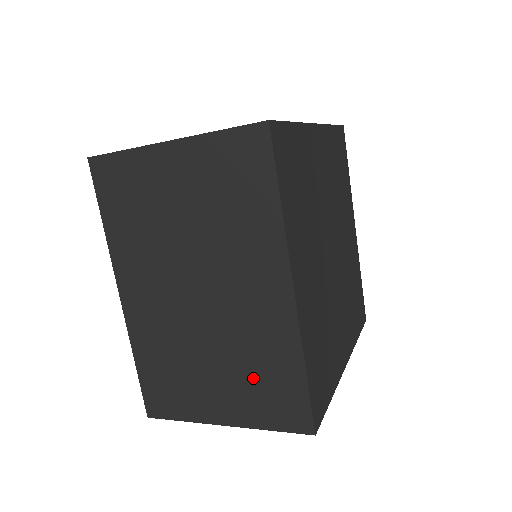
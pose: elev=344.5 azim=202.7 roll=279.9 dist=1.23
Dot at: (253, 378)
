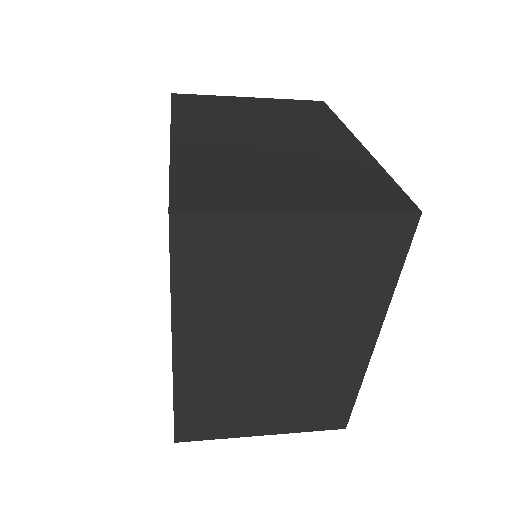
Dot at: (308, 402)
